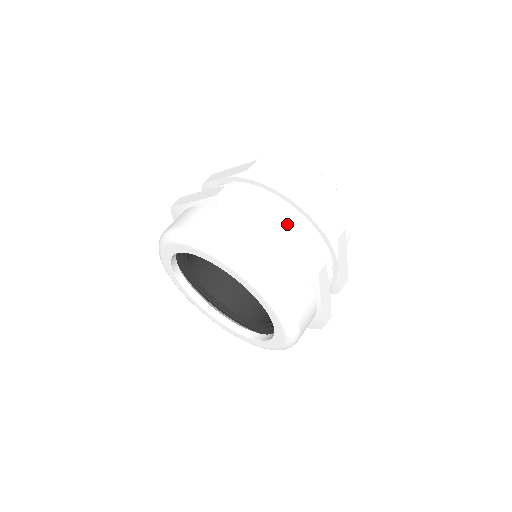
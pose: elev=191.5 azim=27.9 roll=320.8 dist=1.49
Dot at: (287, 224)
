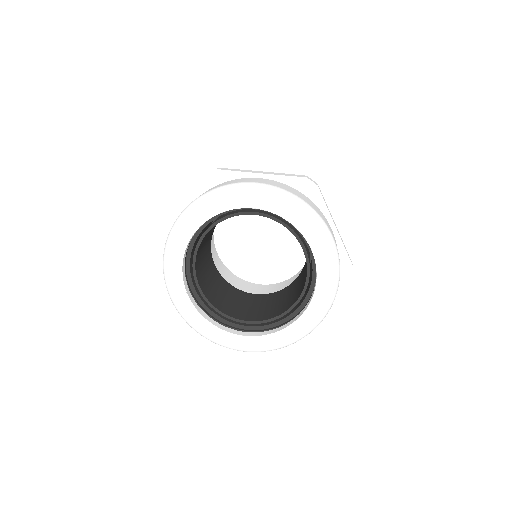
Dot at: occluded
